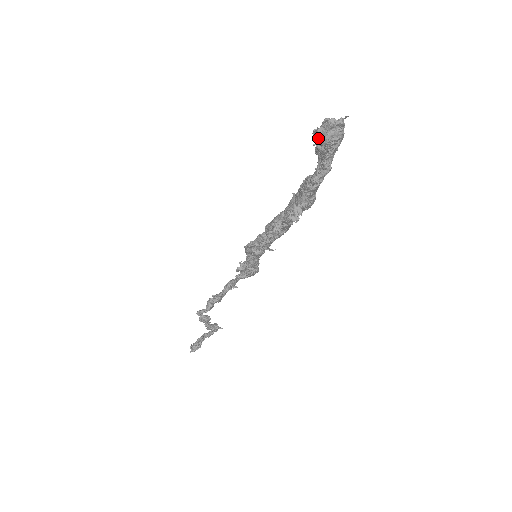
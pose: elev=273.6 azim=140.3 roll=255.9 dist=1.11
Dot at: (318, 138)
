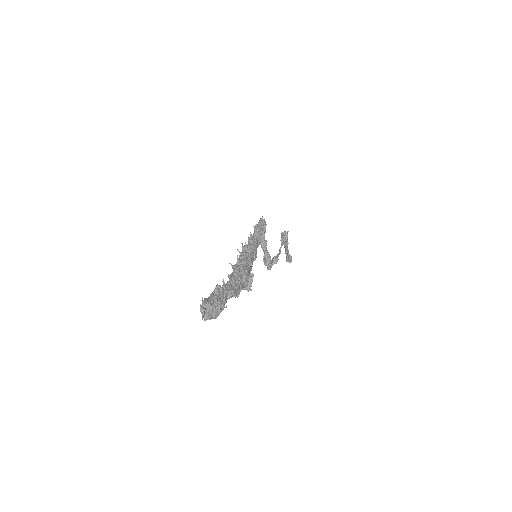
Dot at: occluded
